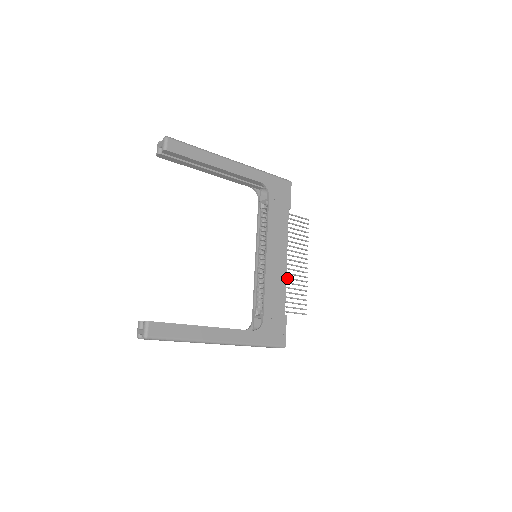
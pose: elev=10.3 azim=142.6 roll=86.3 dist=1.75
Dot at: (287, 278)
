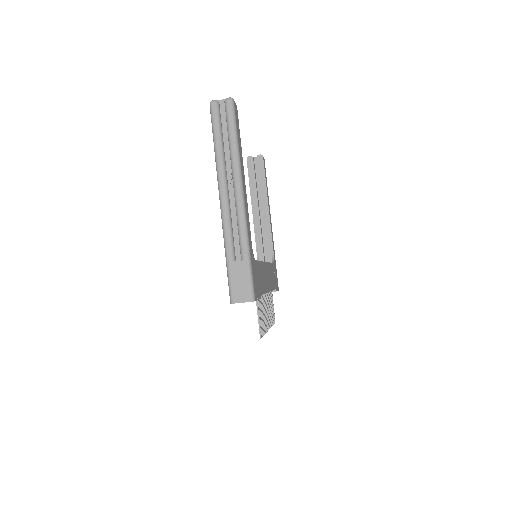
Dot at: (263, 298)
